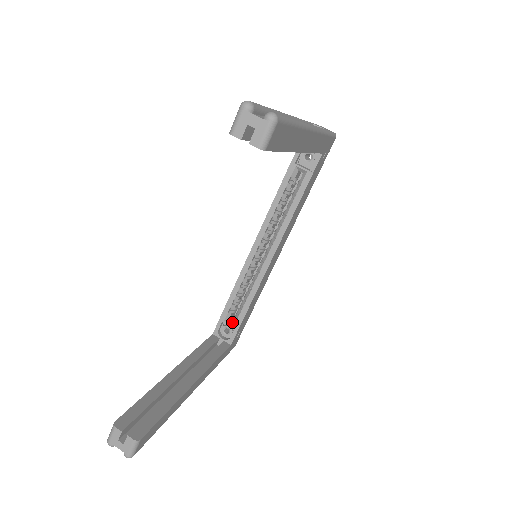
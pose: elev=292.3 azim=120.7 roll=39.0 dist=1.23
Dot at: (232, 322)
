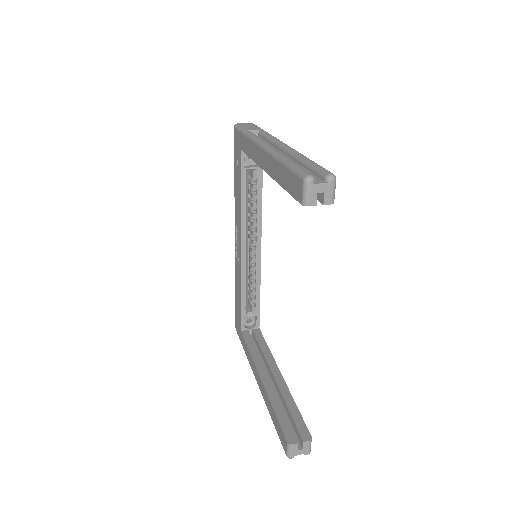
Dot at: (251, 312)
